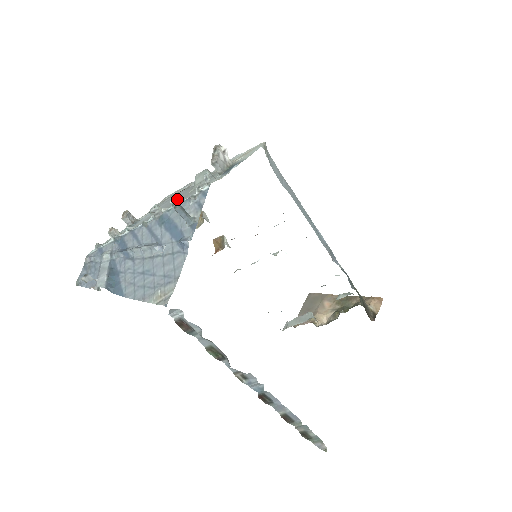
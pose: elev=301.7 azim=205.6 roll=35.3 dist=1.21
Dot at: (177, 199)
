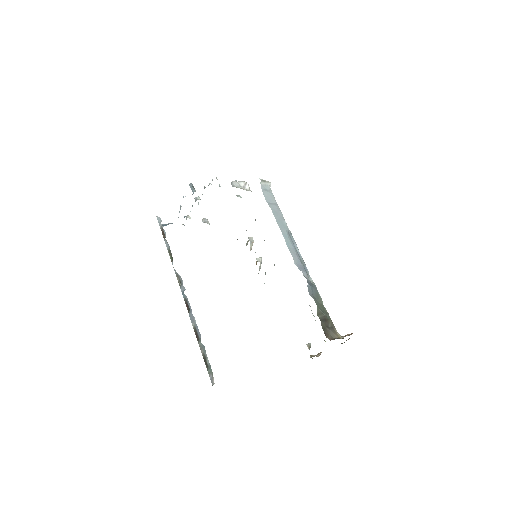
Dot at: occluded
